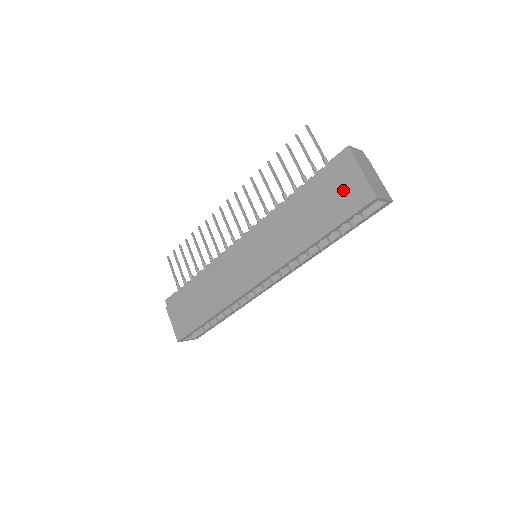
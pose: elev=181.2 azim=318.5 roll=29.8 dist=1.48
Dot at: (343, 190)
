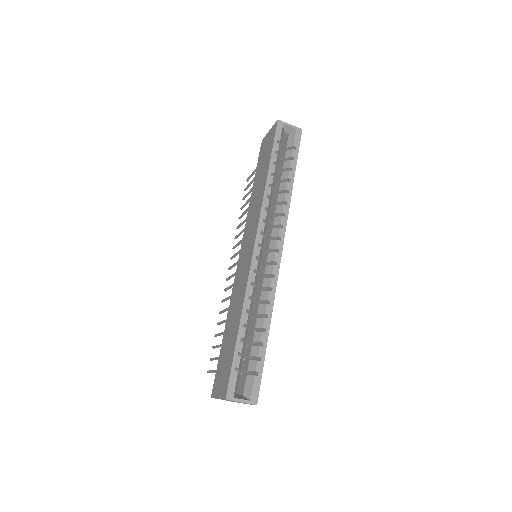
Dot at: (266, 147)
